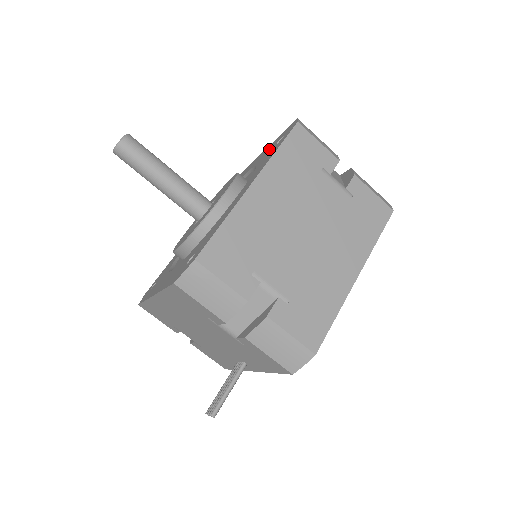
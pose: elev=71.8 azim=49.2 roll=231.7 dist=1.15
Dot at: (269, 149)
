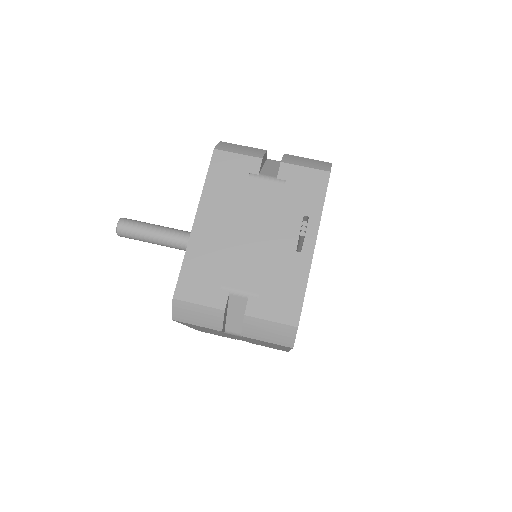
Dot at: occluded
